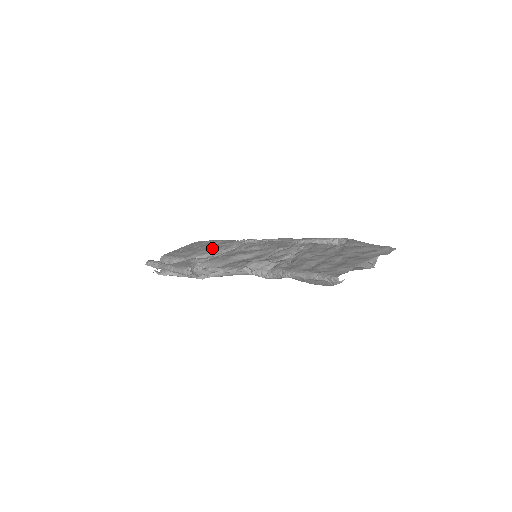
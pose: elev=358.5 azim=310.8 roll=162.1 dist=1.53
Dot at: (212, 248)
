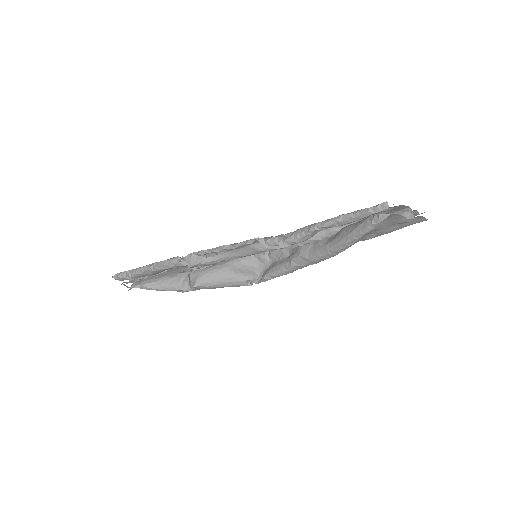
Dot at: occluded
